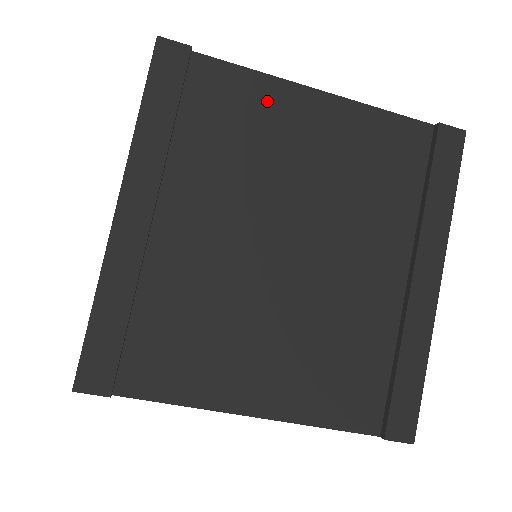
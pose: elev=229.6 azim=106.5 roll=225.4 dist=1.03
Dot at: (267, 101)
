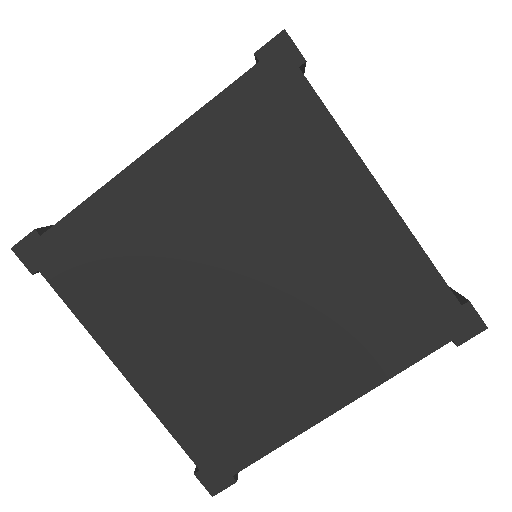
Dot at: occluded
